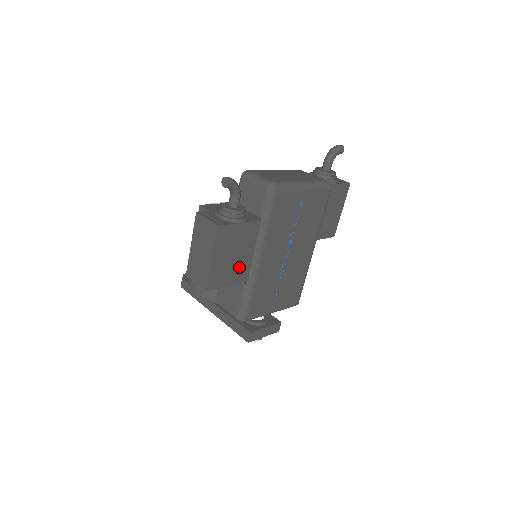
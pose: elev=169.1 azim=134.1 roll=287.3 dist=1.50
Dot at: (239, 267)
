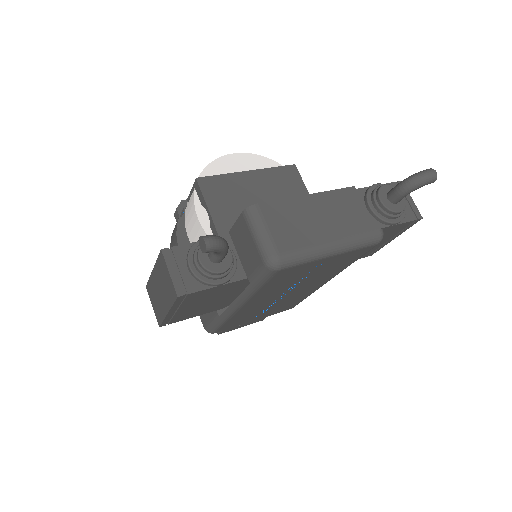
Dot at: (212, 305)
